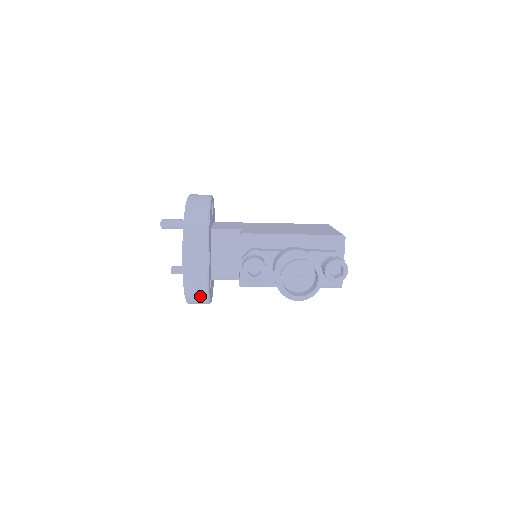
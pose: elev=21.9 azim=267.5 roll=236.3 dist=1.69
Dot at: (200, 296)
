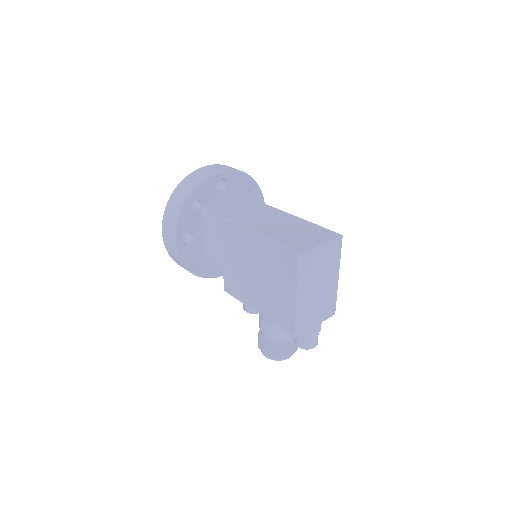
Dot at: occluded
